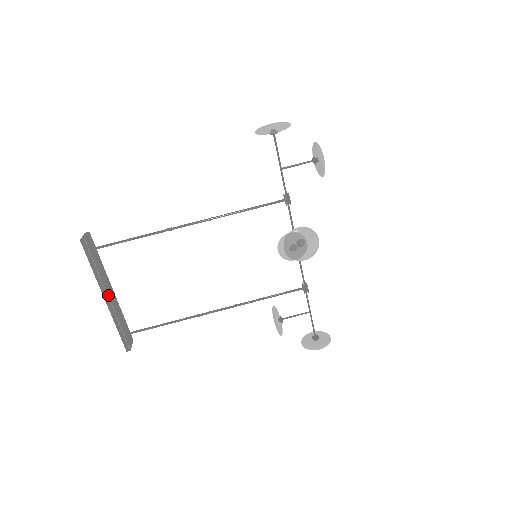
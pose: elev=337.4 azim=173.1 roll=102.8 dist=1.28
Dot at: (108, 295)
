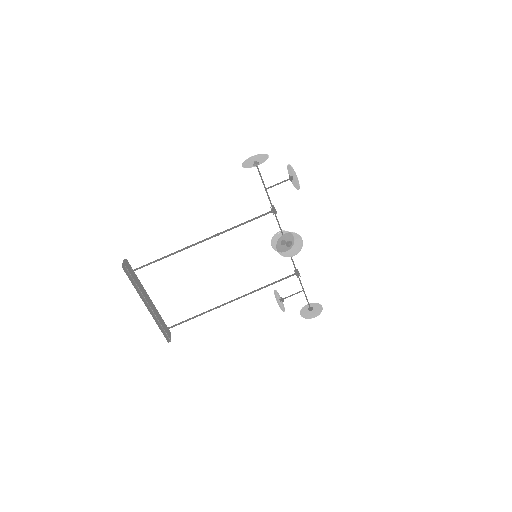
Dot at: (148, 304)
